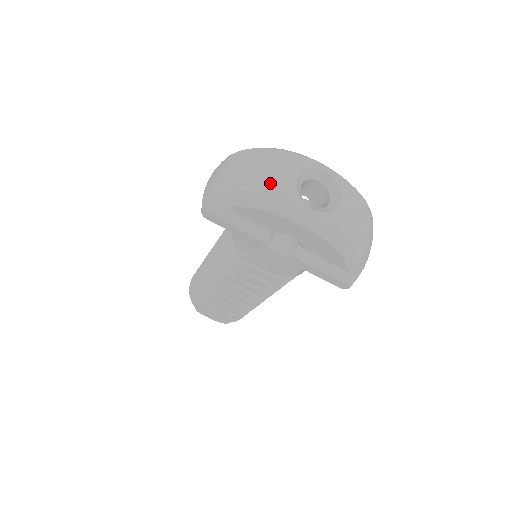
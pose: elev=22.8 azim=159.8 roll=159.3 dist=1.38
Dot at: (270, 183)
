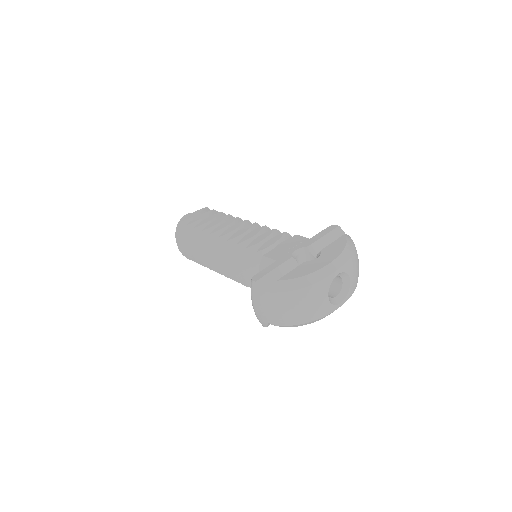
Dot at: (316, 314)
